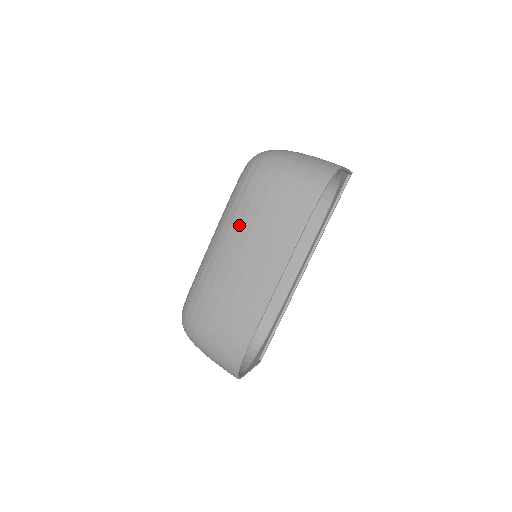
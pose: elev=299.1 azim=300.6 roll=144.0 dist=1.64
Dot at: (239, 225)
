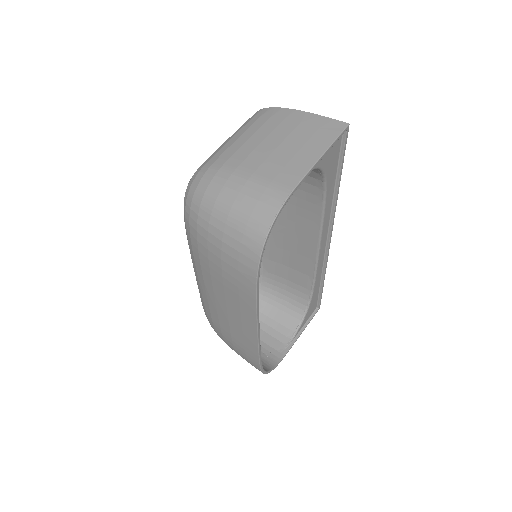
Dot at: (201, 273)
